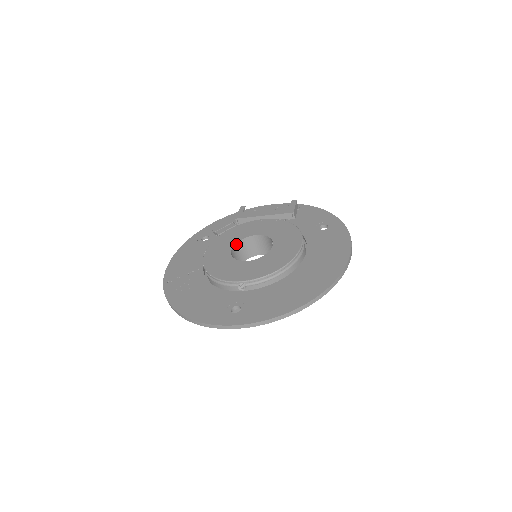
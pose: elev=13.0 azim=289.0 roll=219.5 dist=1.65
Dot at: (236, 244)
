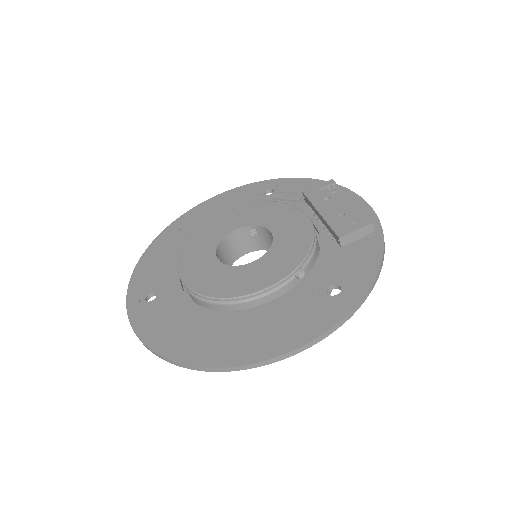
Dot at: (249, 226)
